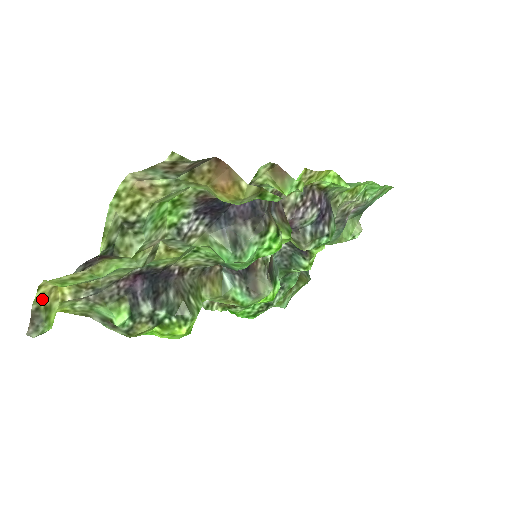
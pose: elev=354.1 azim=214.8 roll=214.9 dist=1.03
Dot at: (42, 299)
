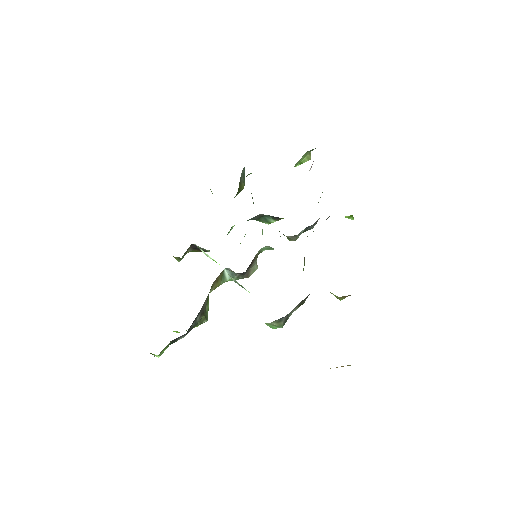
Dot at: occluded
